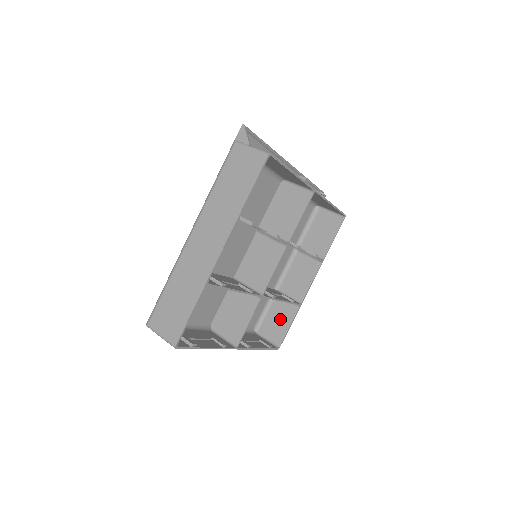
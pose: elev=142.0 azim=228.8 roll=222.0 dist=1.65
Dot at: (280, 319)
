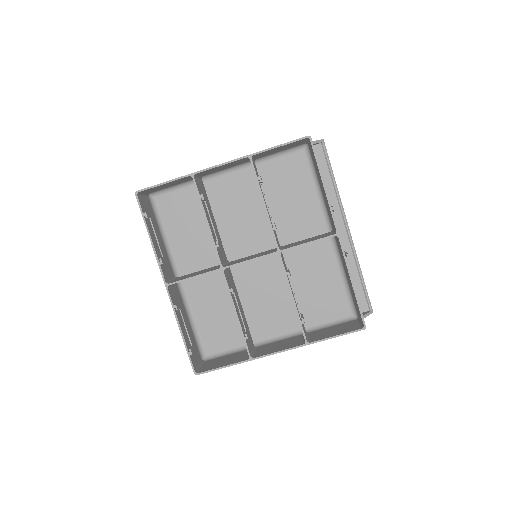
Dot at: (227, 360)
